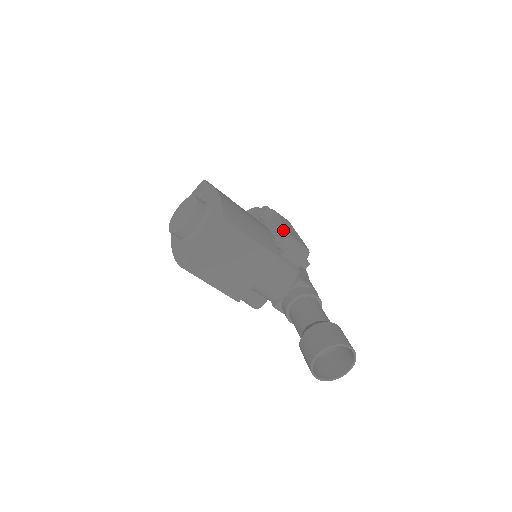
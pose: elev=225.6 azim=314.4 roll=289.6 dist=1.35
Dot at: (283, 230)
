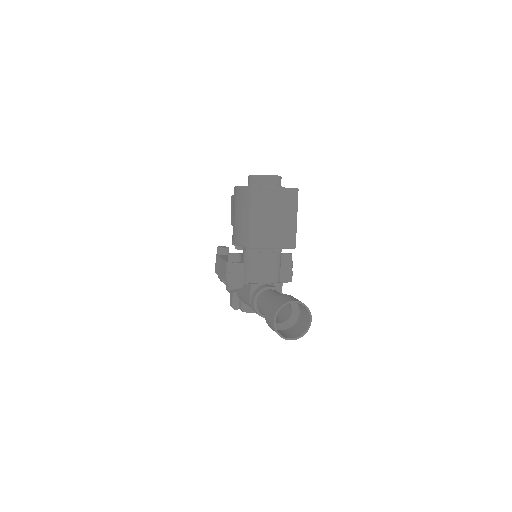
Dot at: occluded
